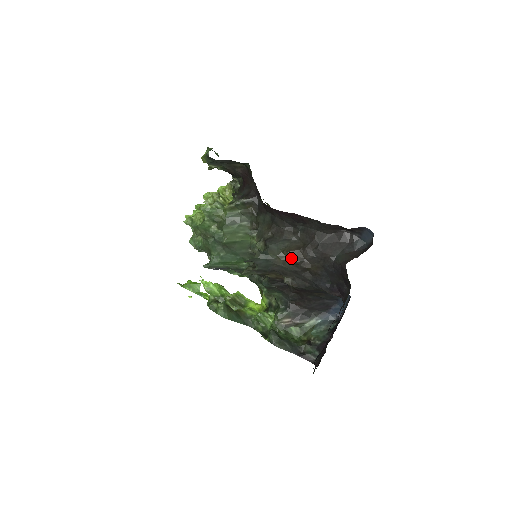
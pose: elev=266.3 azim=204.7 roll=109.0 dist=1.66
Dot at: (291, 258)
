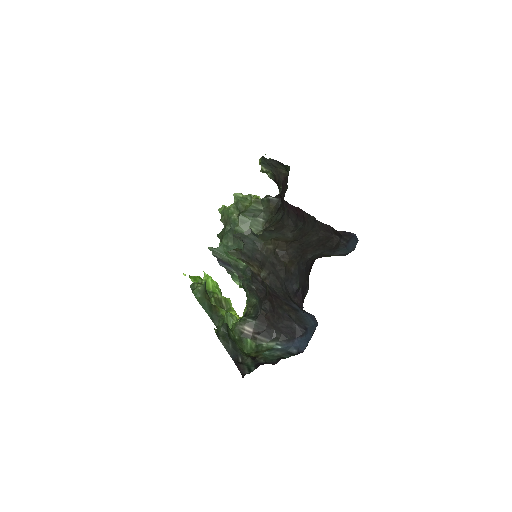
Dot at: (275, 247)
